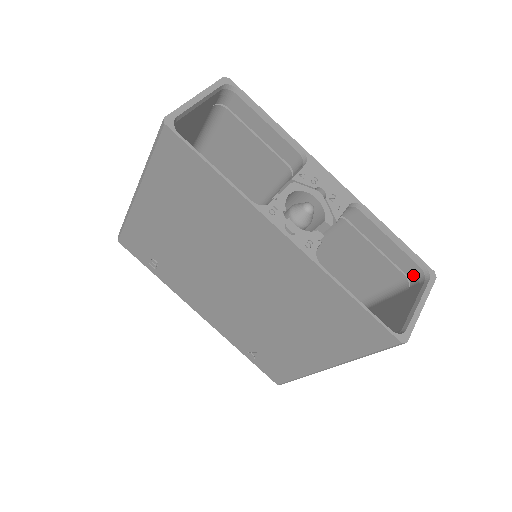
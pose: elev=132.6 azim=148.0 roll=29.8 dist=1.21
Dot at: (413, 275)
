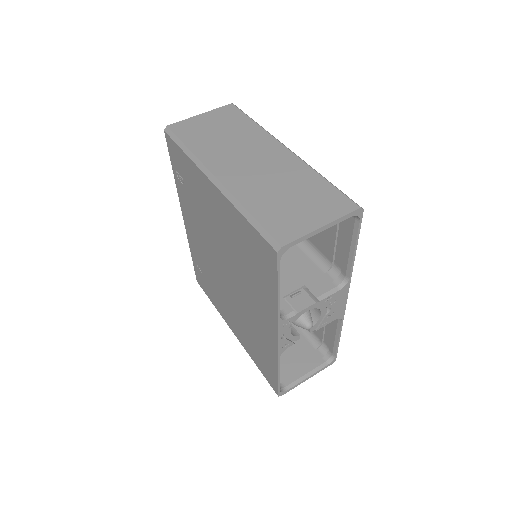
Dot at: (326, 347)
